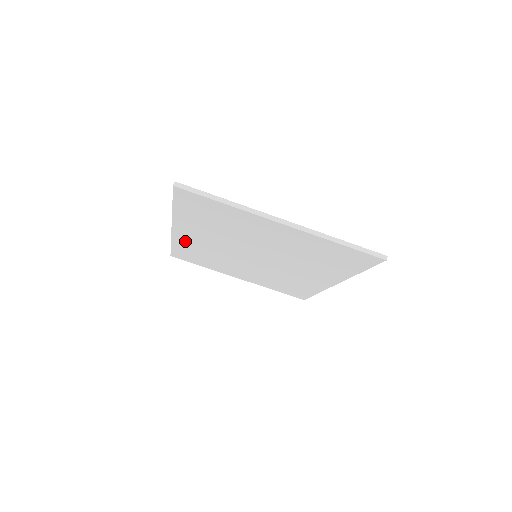
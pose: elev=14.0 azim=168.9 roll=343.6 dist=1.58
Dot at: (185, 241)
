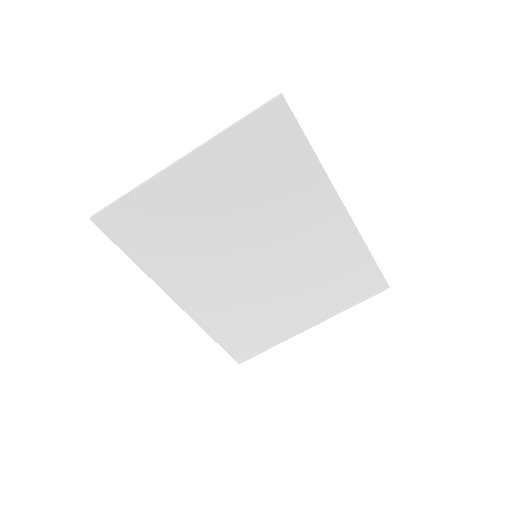
Dot at: (205, 312)
